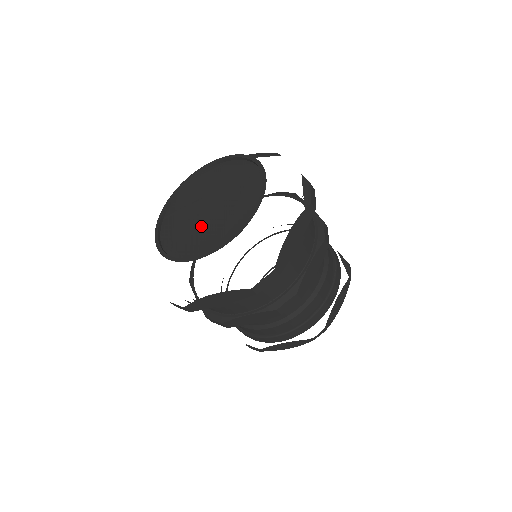
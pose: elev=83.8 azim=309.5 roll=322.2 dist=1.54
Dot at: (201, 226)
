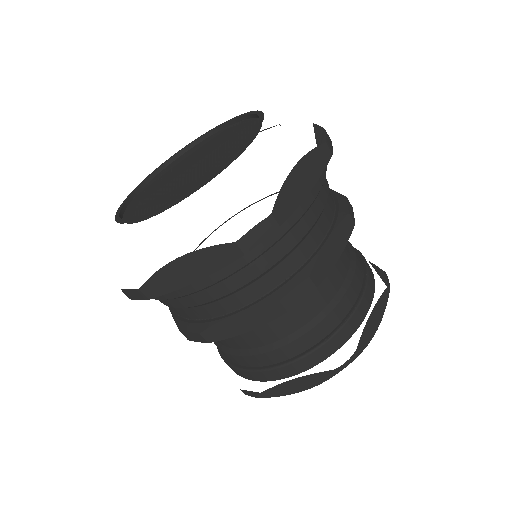
Dot at: (175, 185)
